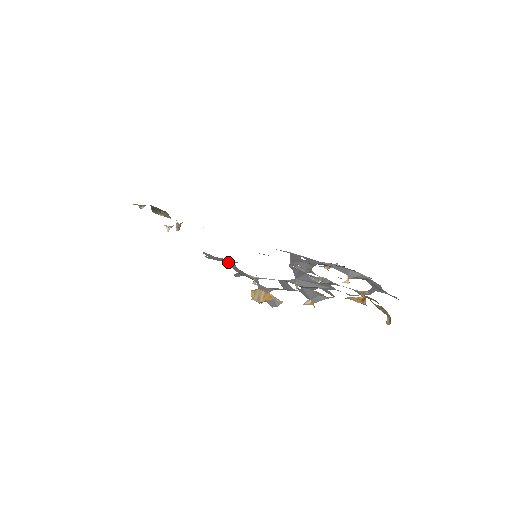
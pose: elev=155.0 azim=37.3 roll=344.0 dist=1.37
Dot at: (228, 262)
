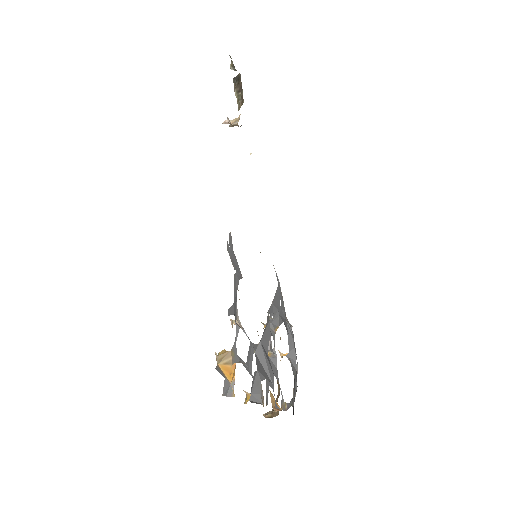
Dot at: (237, 273)
